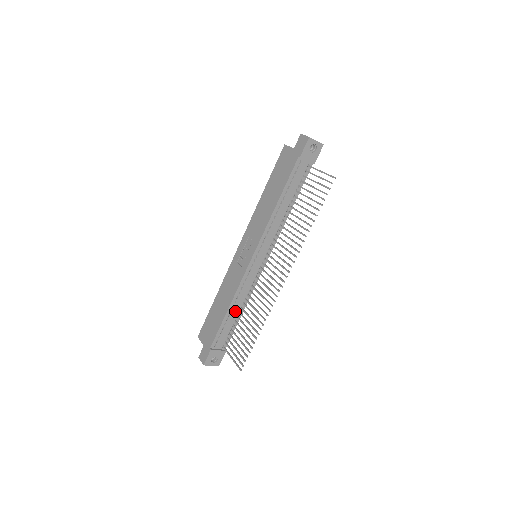
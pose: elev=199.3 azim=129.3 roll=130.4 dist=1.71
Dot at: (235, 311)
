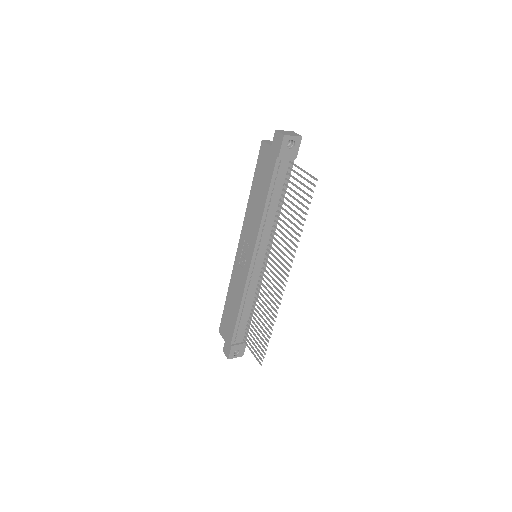
Dot at: (247, 309)
